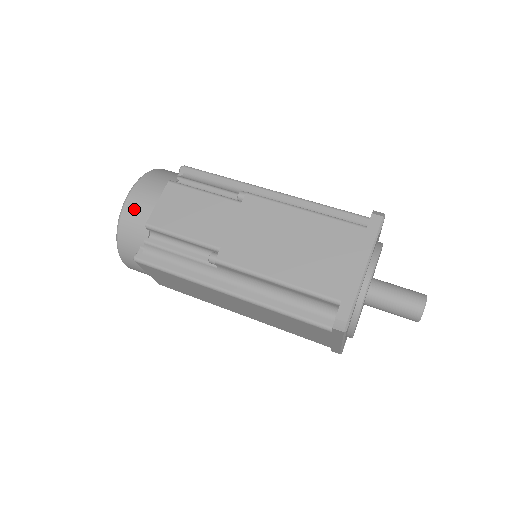
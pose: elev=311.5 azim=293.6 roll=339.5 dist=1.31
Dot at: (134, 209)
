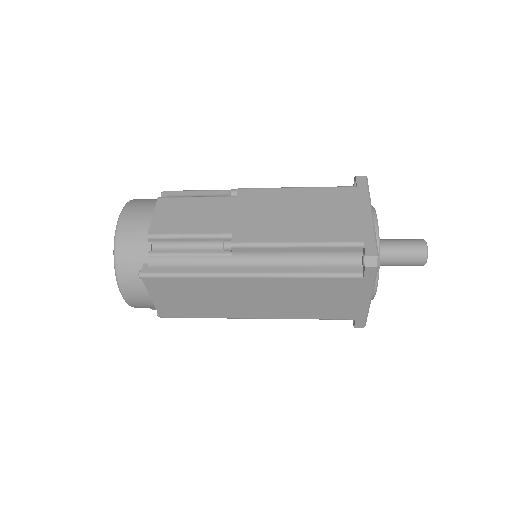
Dot at: (130, 227)
